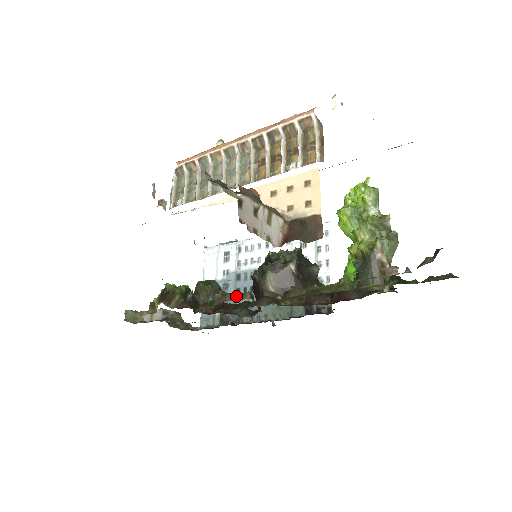
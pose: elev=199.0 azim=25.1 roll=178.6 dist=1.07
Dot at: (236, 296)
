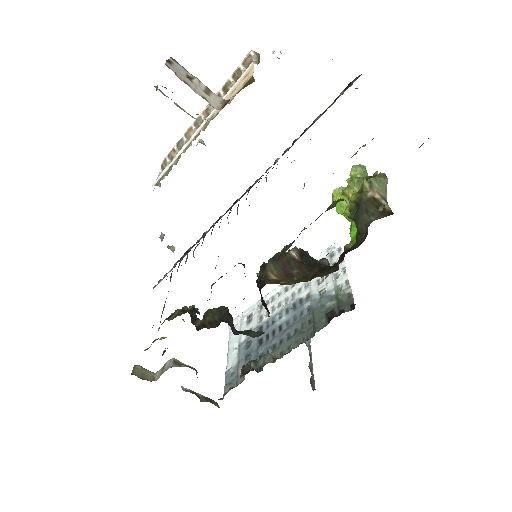
Dot at: occluded
